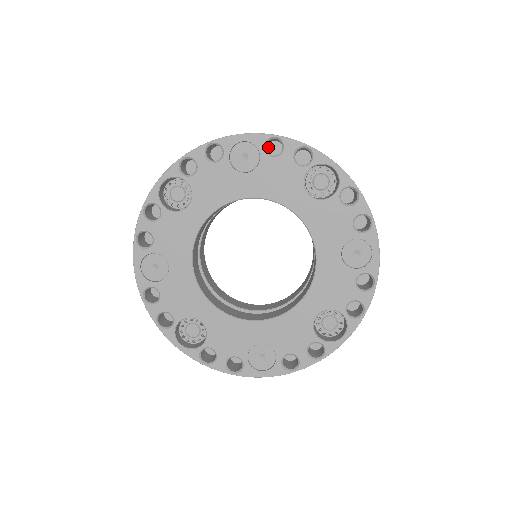
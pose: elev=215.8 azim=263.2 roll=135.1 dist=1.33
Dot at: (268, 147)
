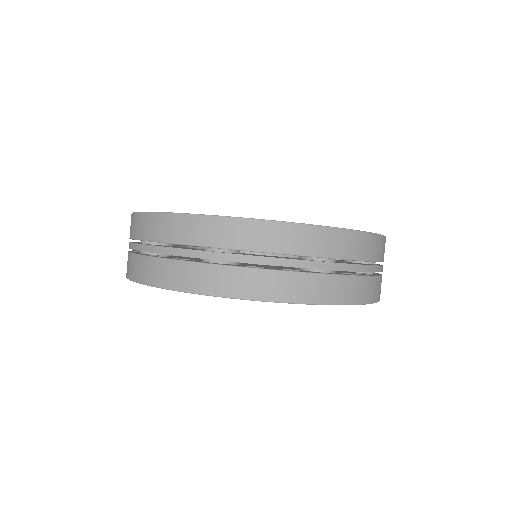
Dot at: occluded
